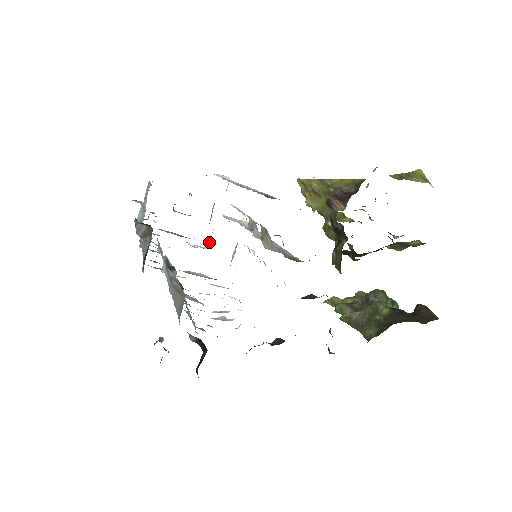
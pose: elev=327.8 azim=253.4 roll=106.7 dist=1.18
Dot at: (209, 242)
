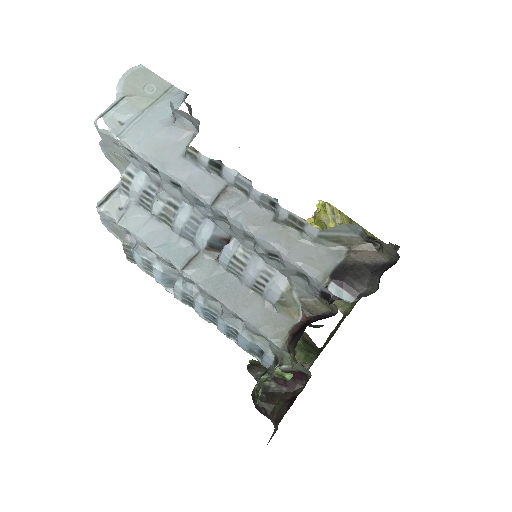
Dot at: occluded
